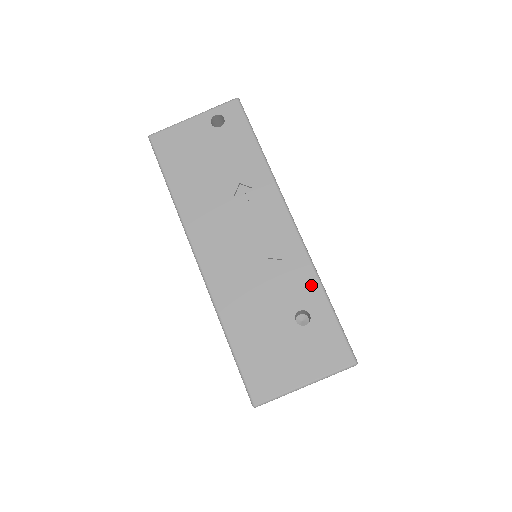
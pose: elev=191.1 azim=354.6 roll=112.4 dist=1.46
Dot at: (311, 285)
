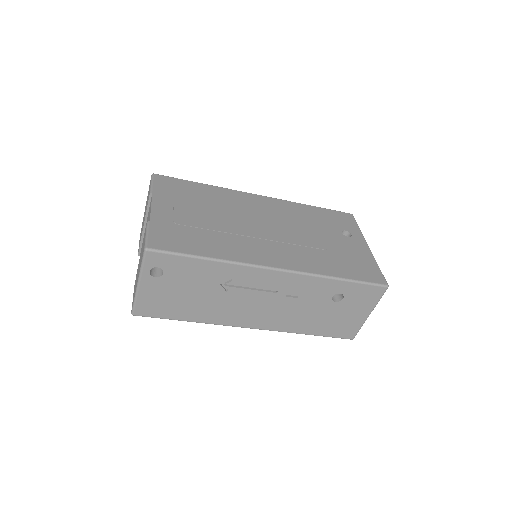
Dot at: (326, 284)
